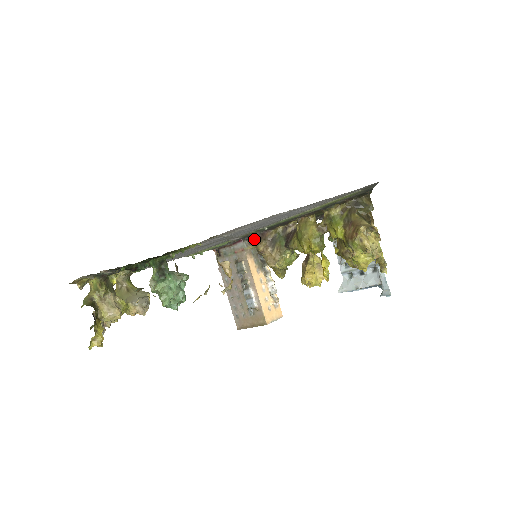
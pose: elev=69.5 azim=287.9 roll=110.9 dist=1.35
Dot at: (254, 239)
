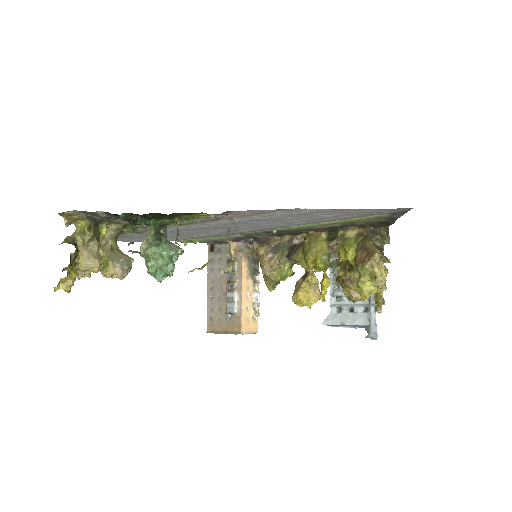
Dot at: (253, 244)
